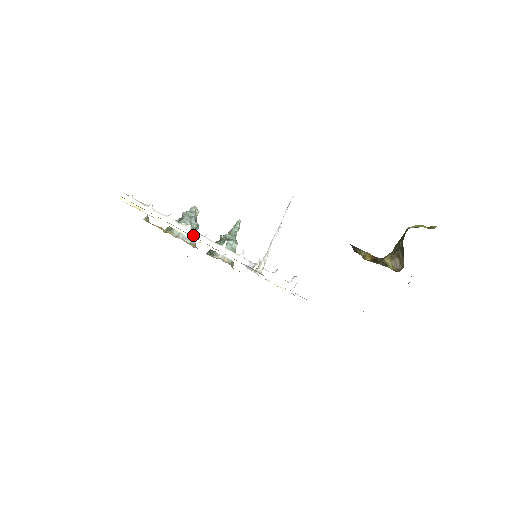
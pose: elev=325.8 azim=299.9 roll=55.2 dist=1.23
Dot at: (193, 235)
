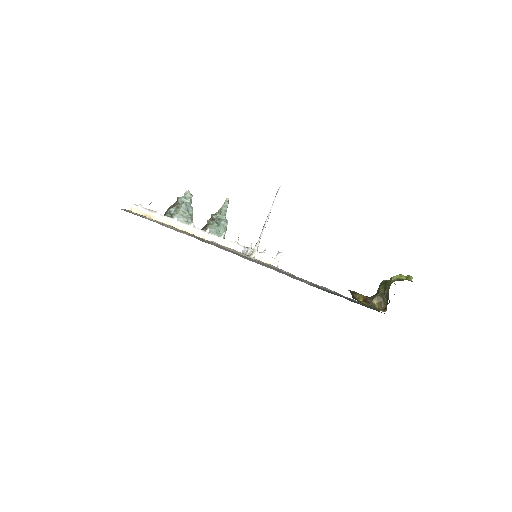
Dot at: (197, 232)
